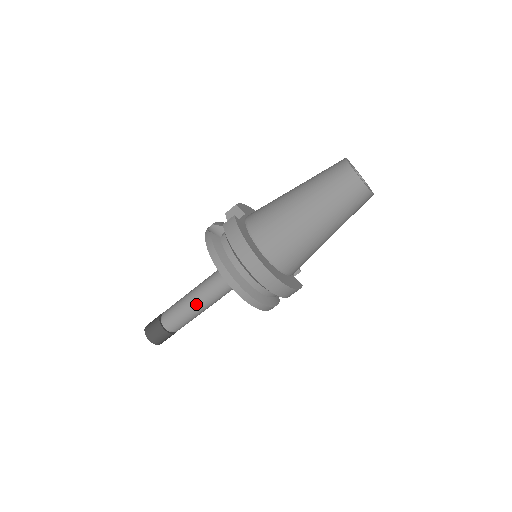
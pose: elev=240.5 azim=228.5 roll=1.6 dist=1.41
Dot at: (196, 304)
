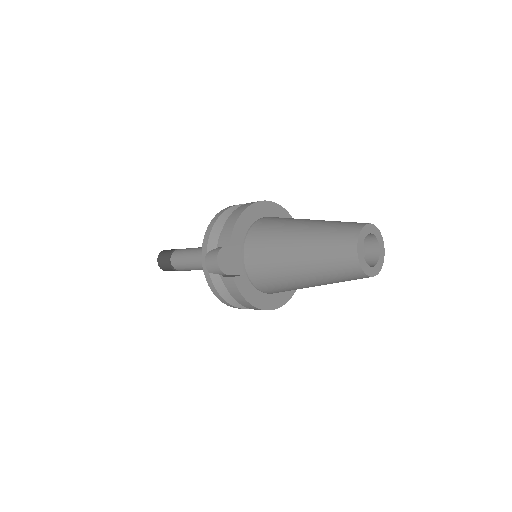
Dot at: occluded
